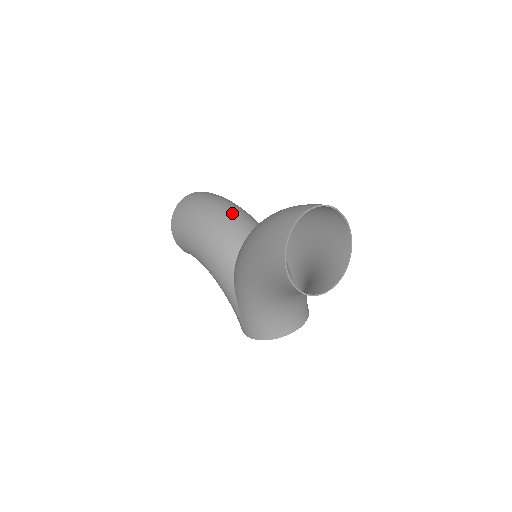
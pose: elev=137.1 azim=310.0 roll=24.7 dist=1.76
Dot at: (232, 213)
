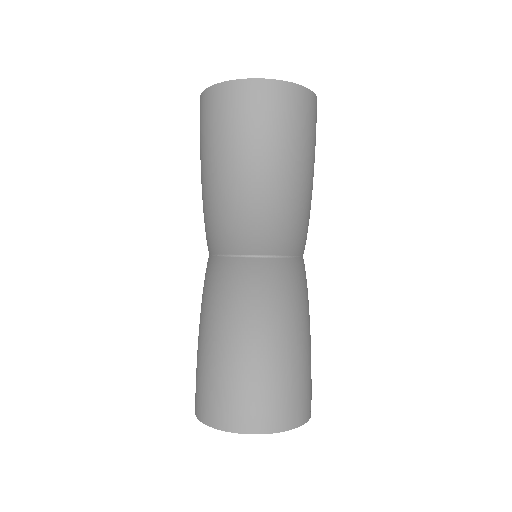
Dot at: (266, 206)
